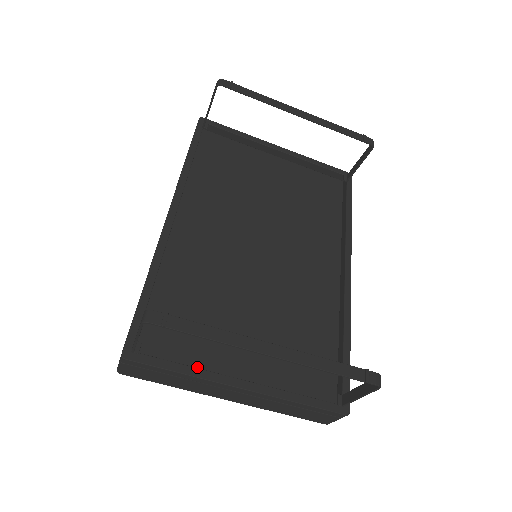
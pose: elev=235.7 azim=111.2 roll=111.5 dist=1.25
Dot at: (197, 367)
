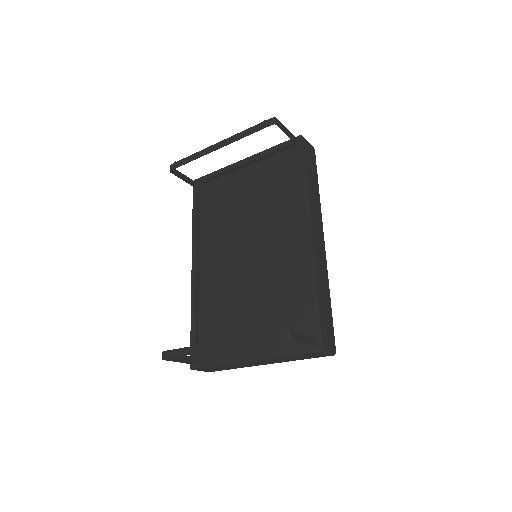
Dot at: (230, 356)
